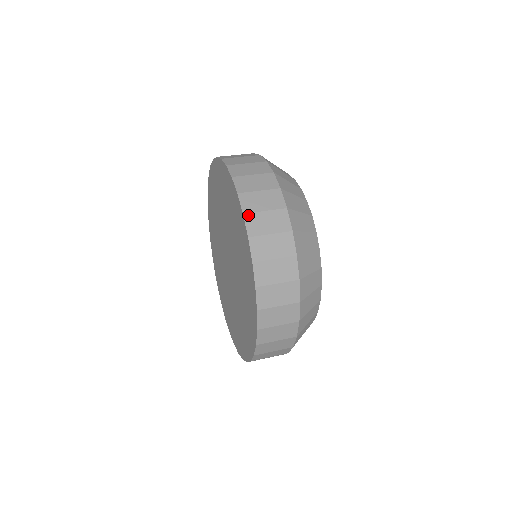
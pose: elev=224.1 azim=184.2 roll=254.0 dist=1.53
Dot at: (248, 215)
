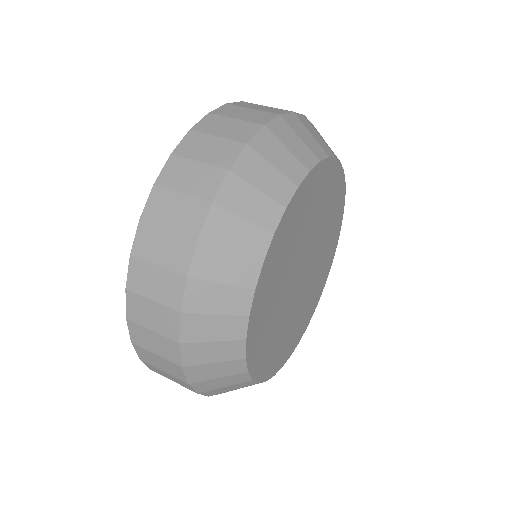
Dot at: (246, 102)
